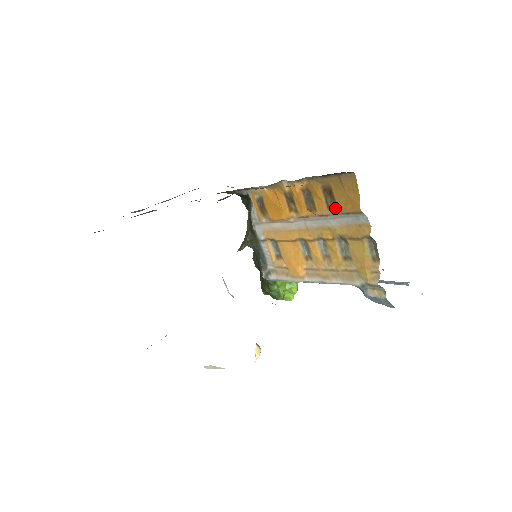
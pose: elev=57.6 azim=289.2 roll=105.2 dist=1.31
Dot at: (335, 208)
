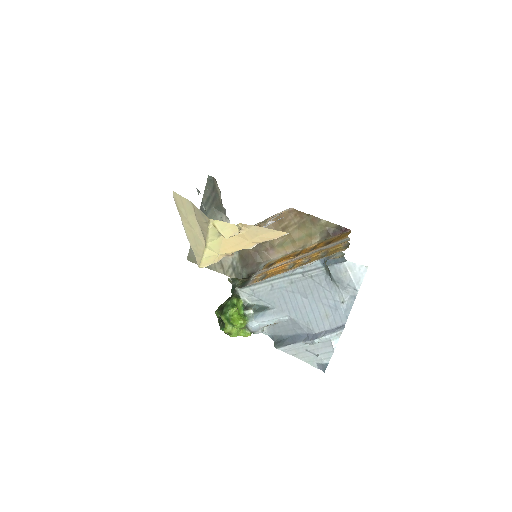
Dot at: (330, 243)
